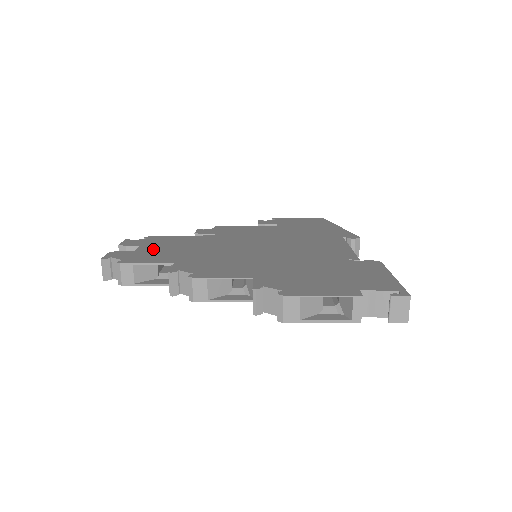
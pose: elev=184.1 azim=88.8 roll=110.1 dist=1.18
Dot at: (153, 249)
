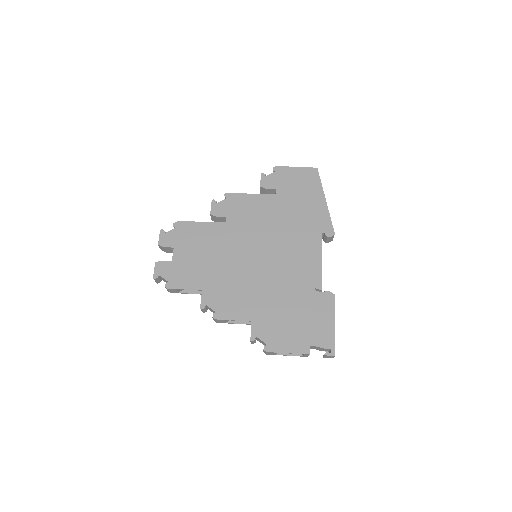
Dot at: (184, 258)
